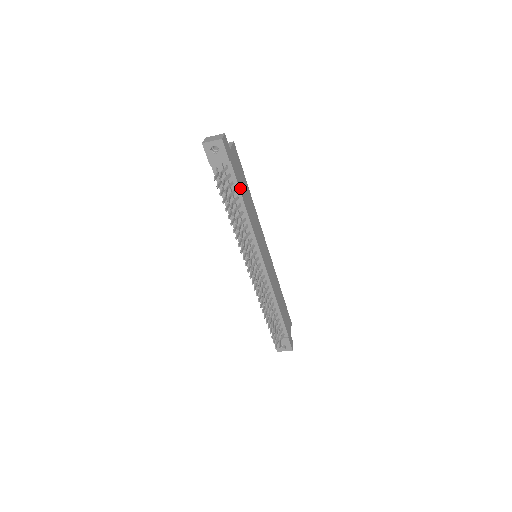
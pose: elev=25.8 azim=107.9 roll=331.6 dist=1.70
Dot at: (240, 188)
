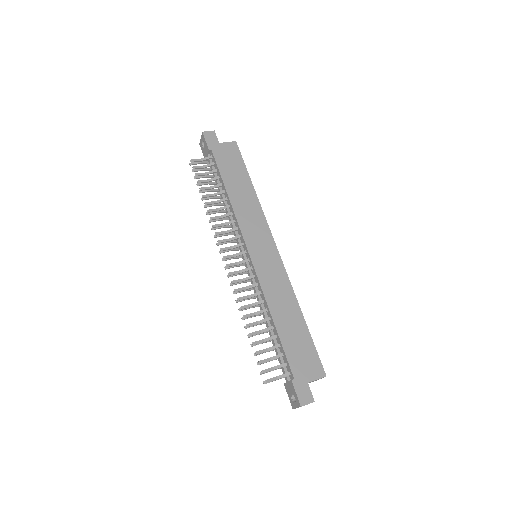
Dot at: (223, 175)
